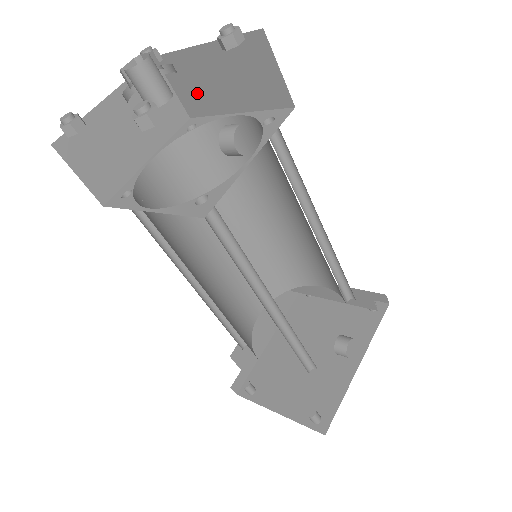
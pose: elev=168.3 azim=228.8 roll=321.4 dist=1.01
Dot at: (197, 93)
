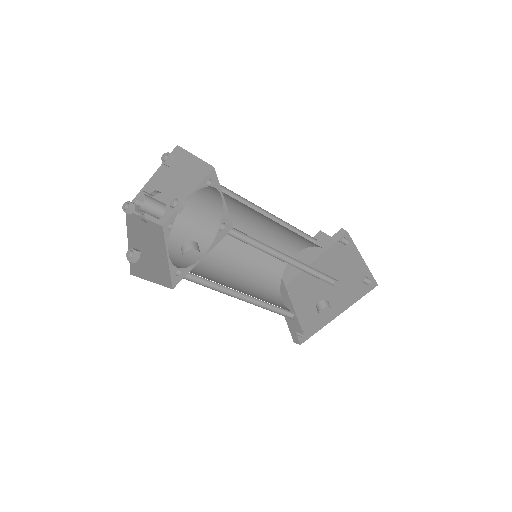
Dot at: occluded
